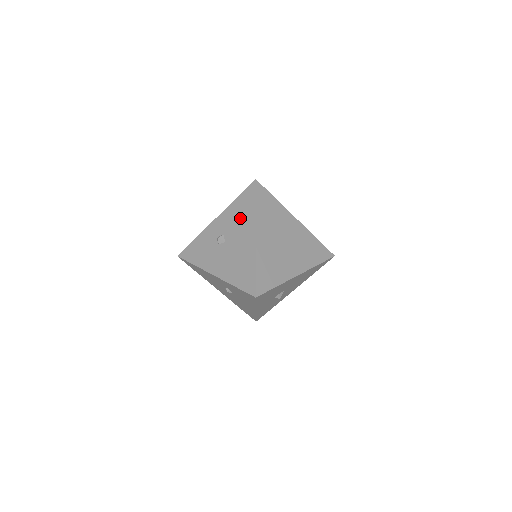
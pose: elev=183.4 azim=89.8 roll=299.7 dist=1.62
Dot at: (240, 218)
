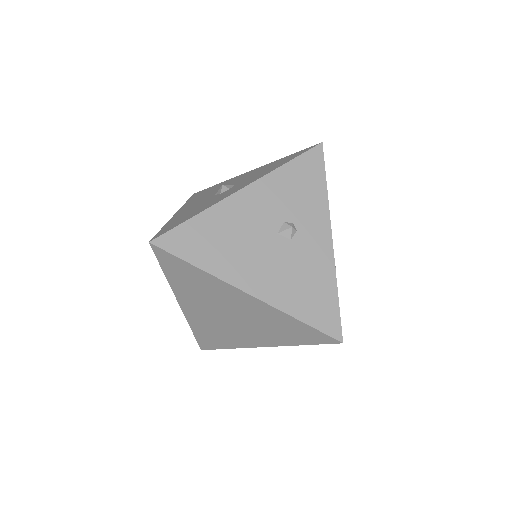
Dot at: occluded
